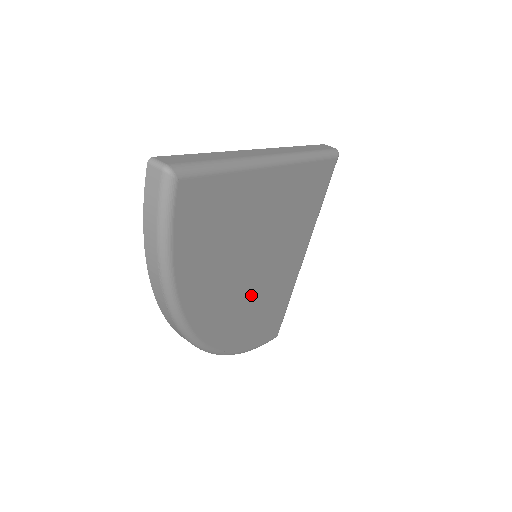
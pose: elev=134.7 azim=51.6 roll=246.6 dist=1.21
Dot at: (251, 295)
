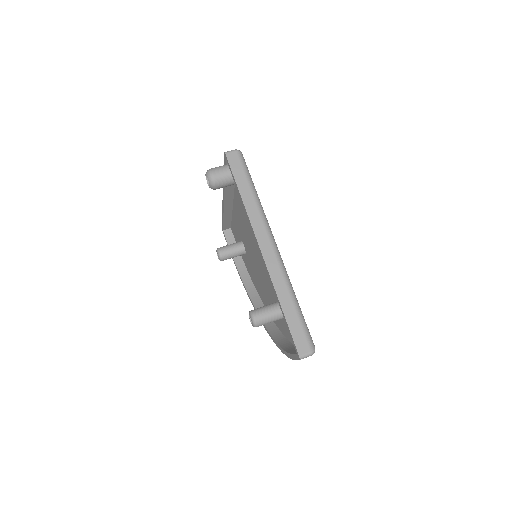
Dot at: occluded
